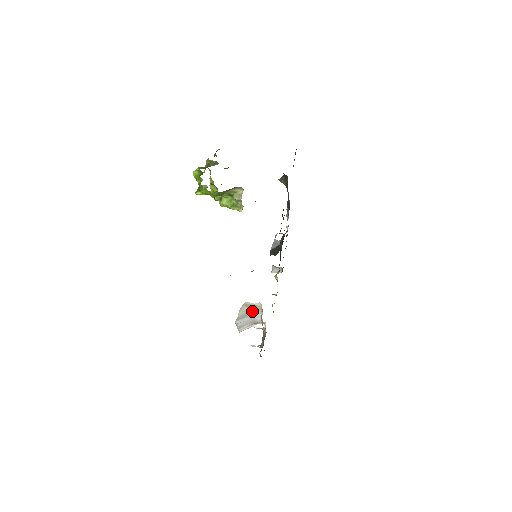
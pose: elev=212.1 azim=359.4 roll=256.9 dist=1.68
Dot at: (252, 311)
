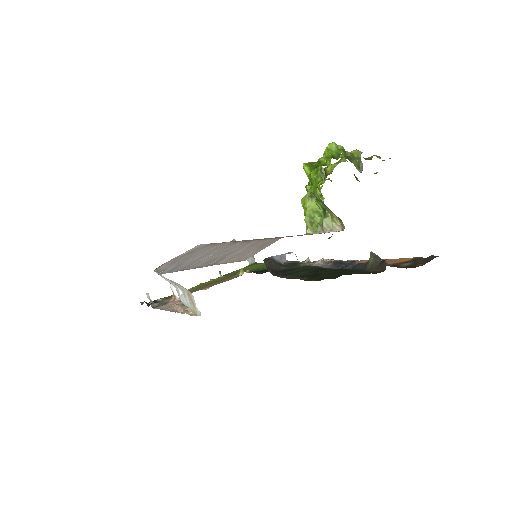
Dot at: (186, 295)
